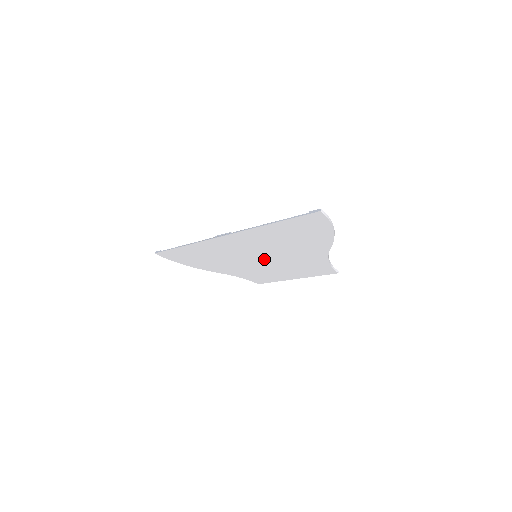
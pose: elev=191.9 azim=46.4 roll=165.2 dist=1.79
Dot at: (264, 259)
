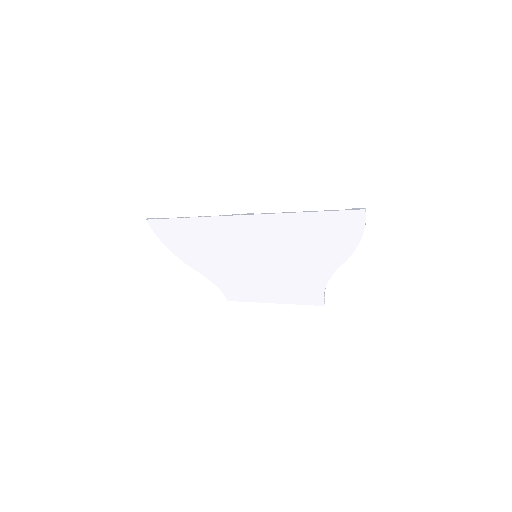
Dot at: (262, 263)
